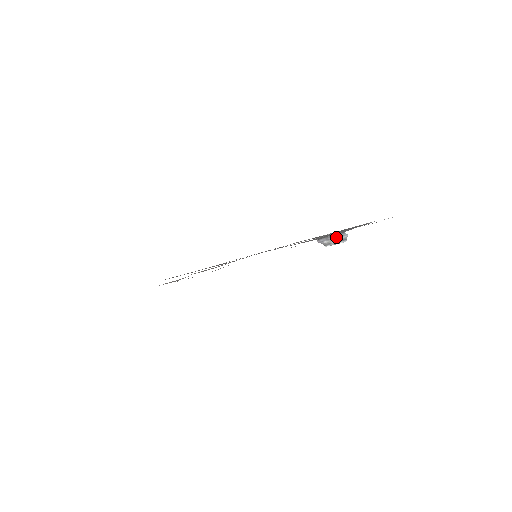
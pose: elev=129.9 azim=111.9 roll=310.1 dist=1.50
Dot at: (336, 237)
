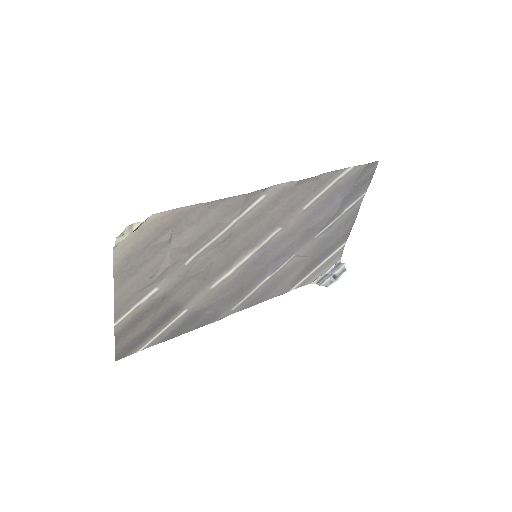
Dot at: (334, 271)
